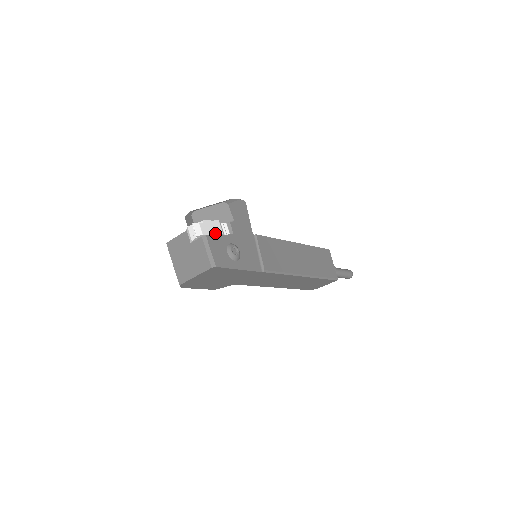
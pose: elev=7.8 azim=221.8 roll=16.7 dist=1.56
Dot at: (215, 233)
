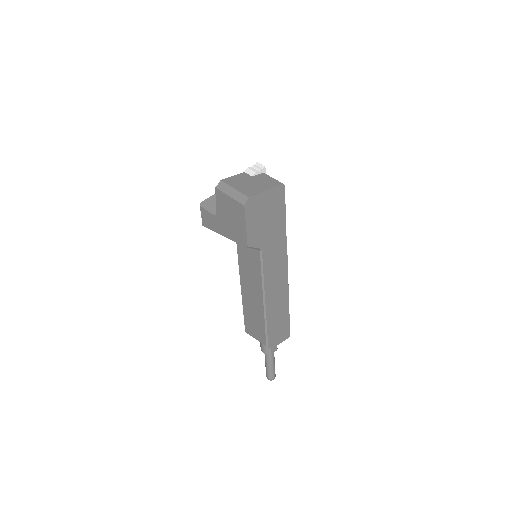
Dot at: occluded
